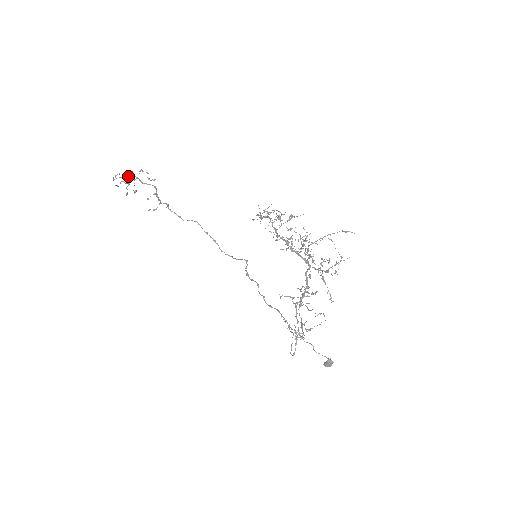
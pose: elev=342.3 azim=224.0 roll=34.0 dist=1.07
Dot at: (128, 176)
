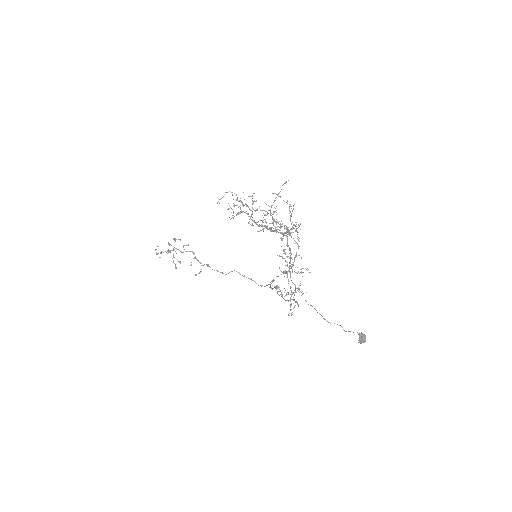
Dot at: (169, 250)
